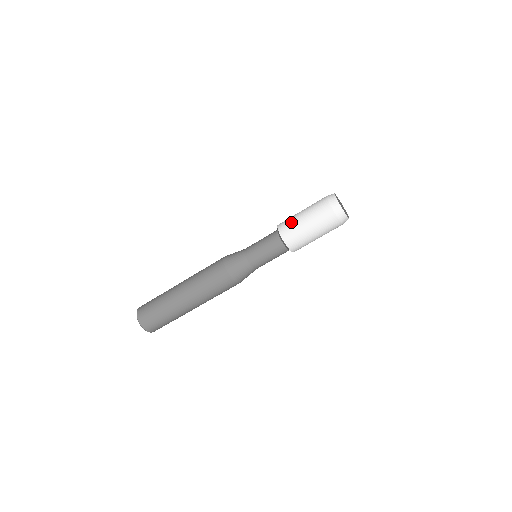
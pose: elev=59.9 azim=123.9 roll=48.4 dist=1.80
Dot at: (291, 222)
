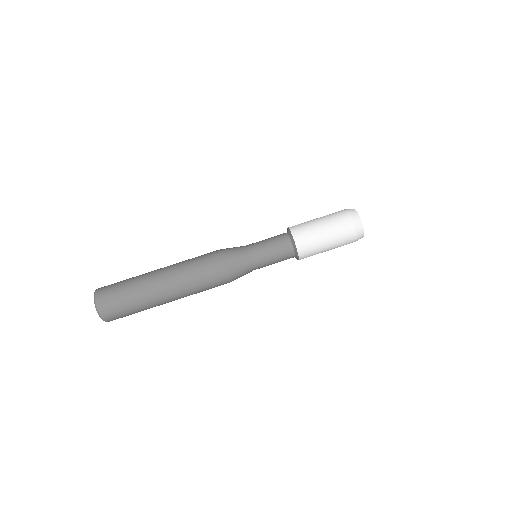
Dot at: (309, 232)
